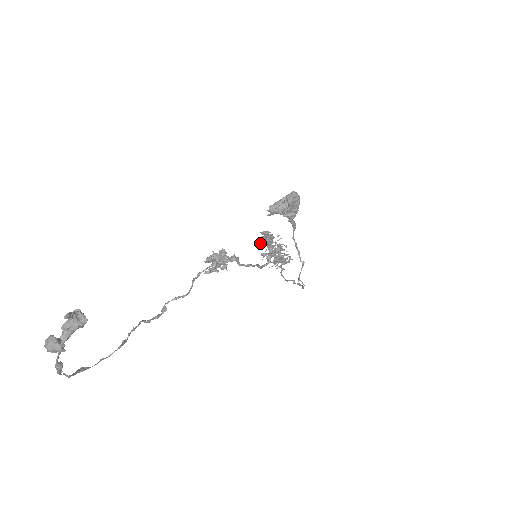
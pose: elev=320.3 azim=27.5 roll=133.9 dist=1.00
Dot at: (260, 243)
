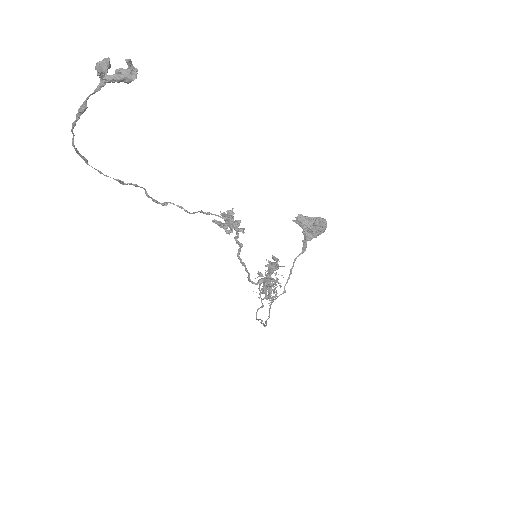
Dot at: occluded
